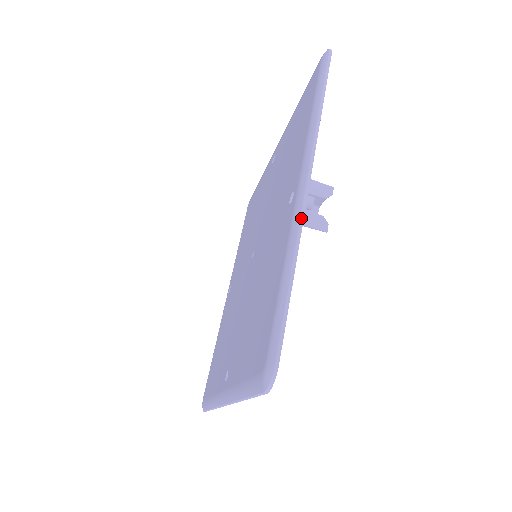
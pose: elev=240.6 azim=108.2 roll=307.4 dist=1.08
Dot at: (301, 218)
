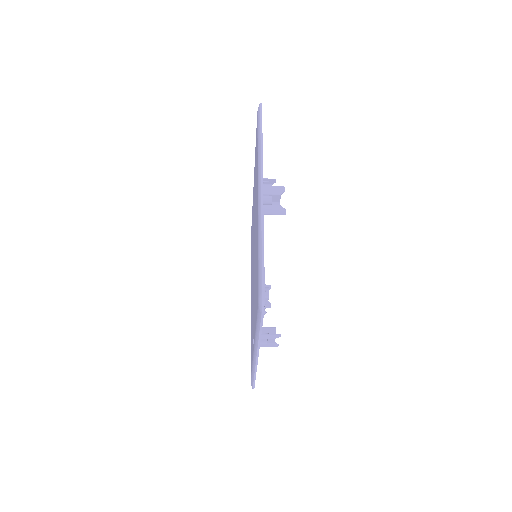
Dot at: (256, 367)
